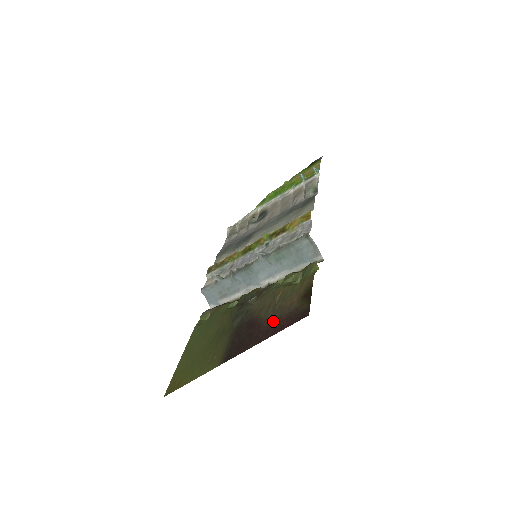
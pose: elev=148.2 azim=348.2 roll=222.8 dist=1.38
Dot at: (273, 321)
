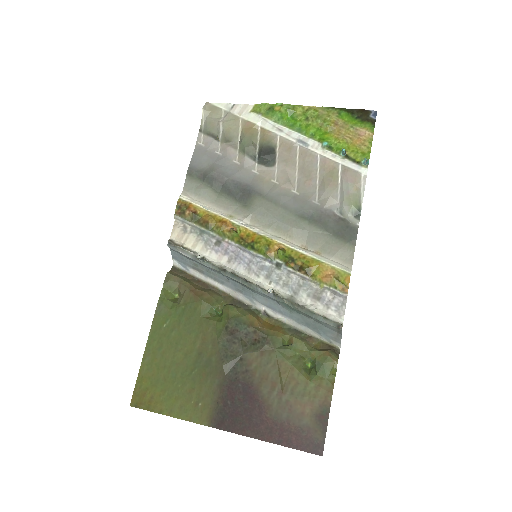
Dot at: (279, 421)
